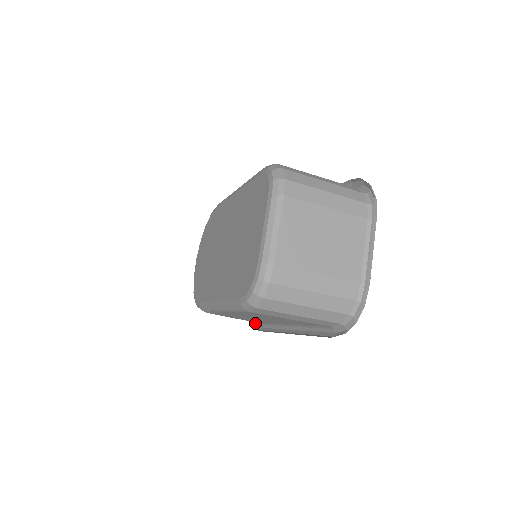
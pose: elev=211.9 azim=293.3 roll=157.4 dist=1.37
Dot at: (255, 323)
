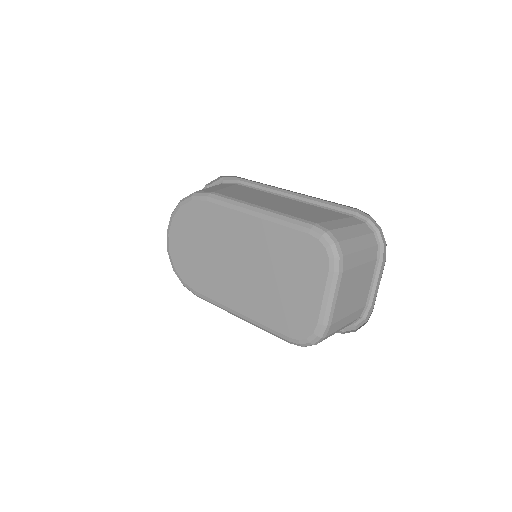
Dot at: occluded
